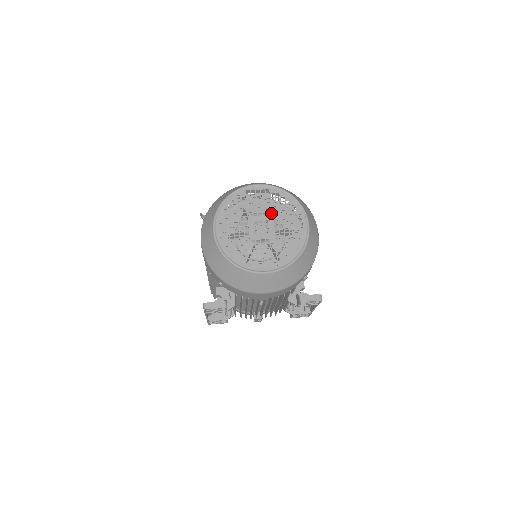
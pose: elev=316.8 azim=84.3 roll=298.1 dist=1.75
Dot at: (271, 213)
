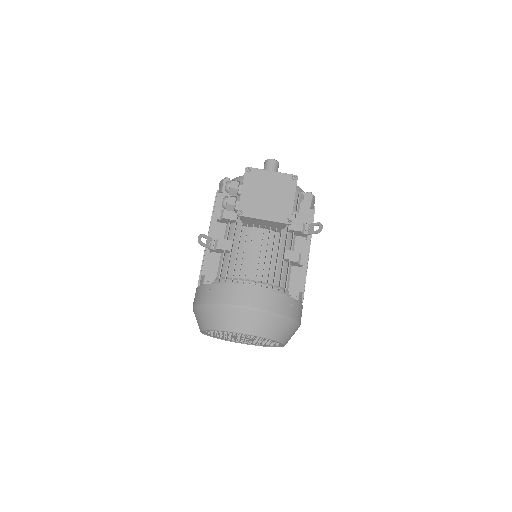
Dot at: occluded
